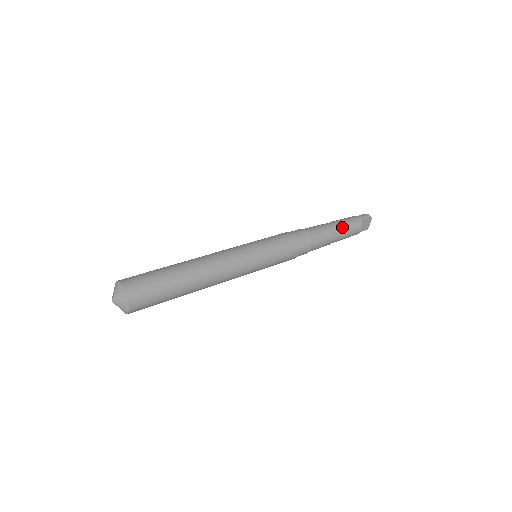
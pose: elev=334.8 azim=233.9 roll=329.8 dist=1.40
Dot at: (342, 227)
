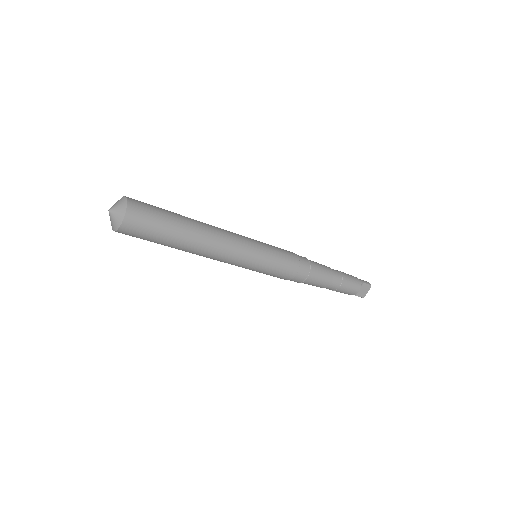
Dot at: (343, 276)
